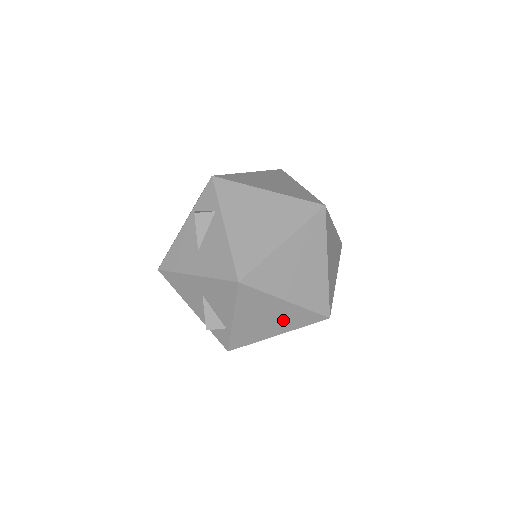
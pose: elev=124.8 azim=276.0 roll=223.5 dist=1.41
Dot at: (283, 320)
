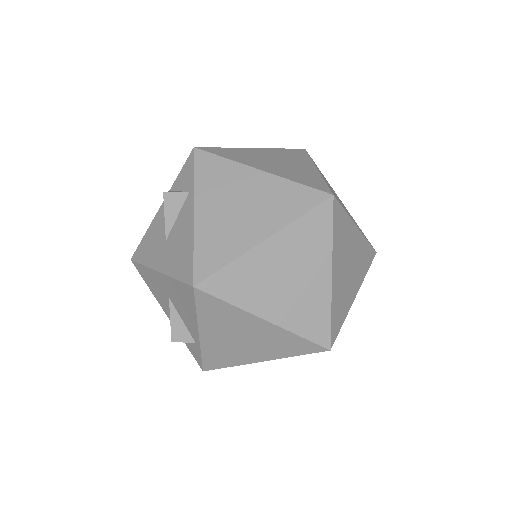
Dot at: (266, 344)
